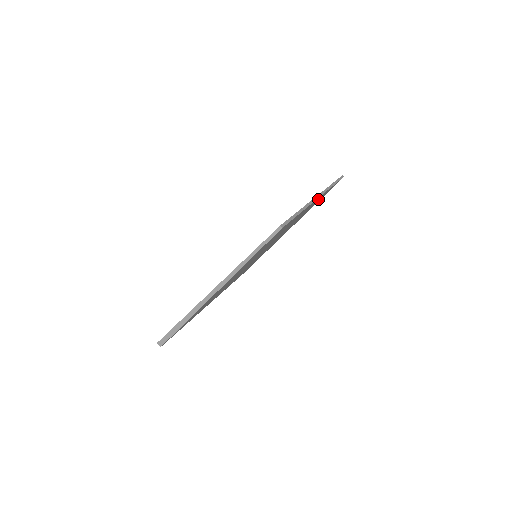
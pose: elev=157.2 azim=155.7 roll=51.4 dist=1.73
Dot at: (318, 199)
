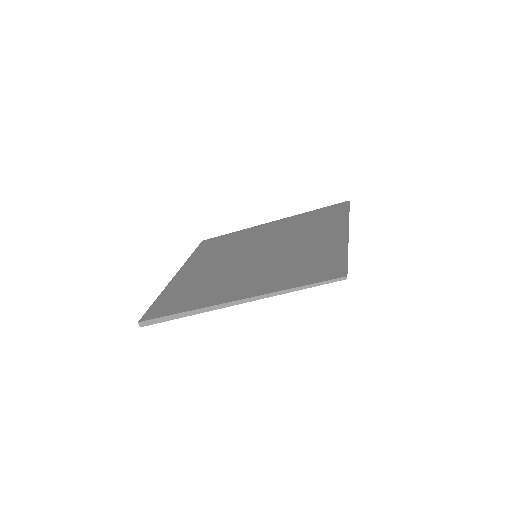
Dot at: occluded
